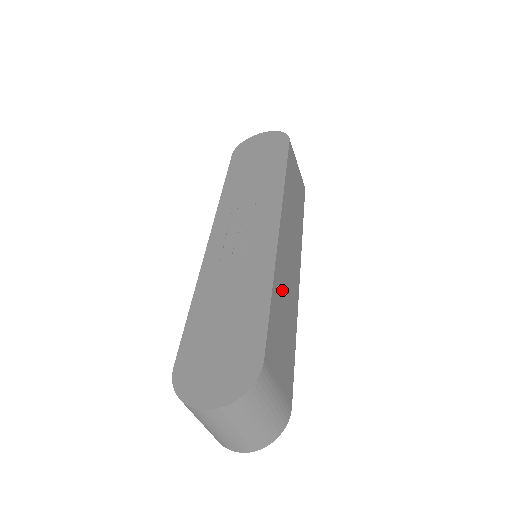
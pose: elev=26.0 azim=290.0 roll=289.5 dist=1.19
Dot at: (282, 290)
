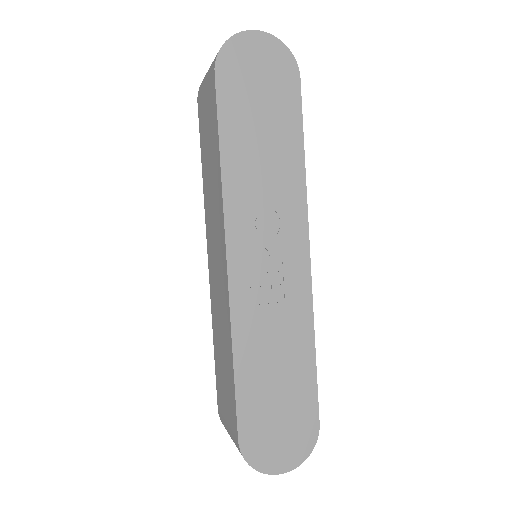
Dot at: occluded
